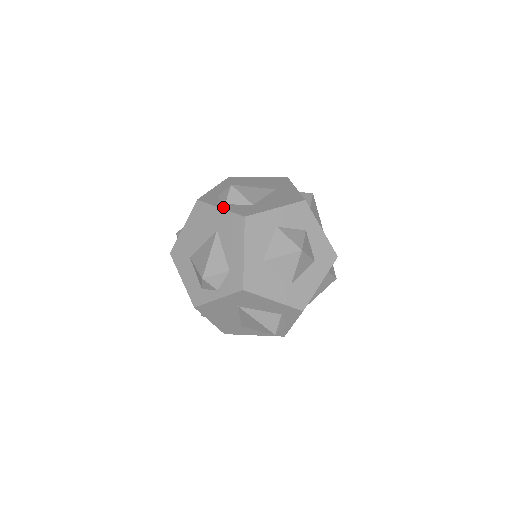
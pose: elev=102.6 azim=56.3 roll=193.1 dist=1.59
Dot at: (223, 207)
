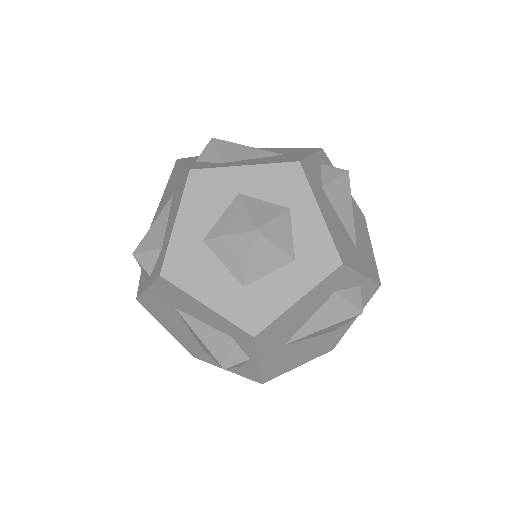
Dot at: (187, 163)
